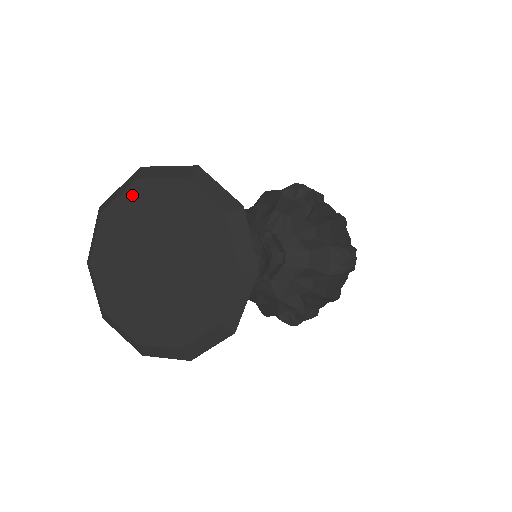
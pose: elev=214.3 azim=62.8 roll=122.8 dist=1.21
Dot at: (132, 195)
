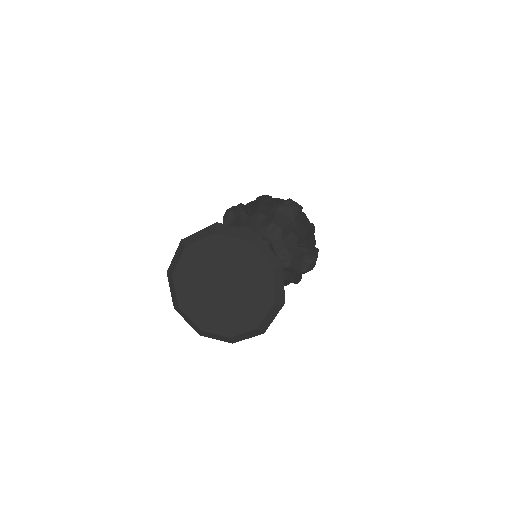
Dot at: (211, 242)
